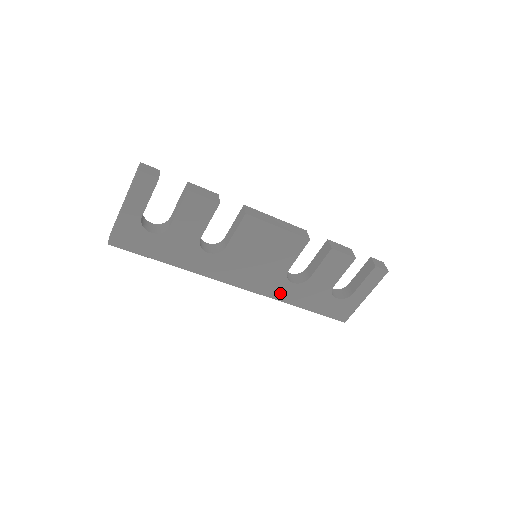
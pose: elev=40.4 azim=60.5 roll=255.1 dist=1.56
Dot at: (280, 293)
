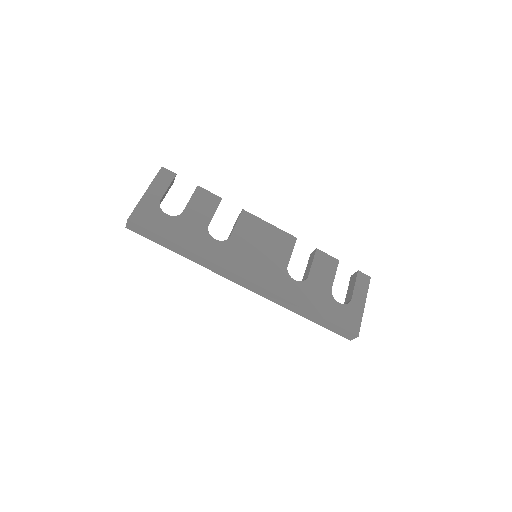
Dot at: (286, 291)
